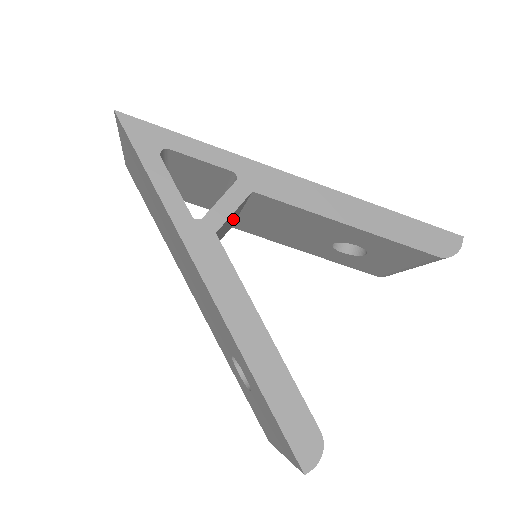
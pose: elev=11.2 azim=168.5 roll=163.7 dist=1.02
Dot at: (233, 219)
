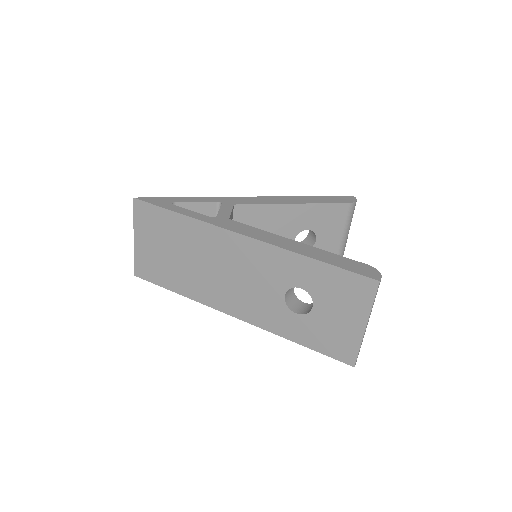
Dot at: occluded
